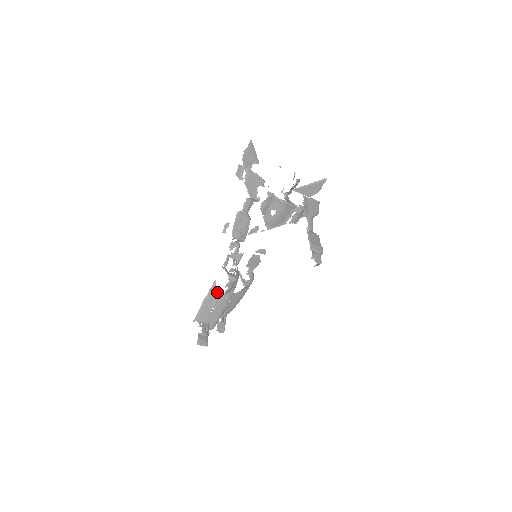
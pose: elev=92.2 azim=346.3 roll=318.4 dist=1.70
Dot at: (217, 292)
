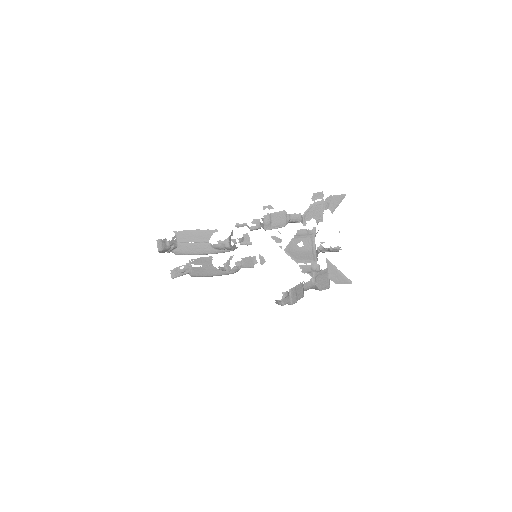
Dot at: (209, 237)
